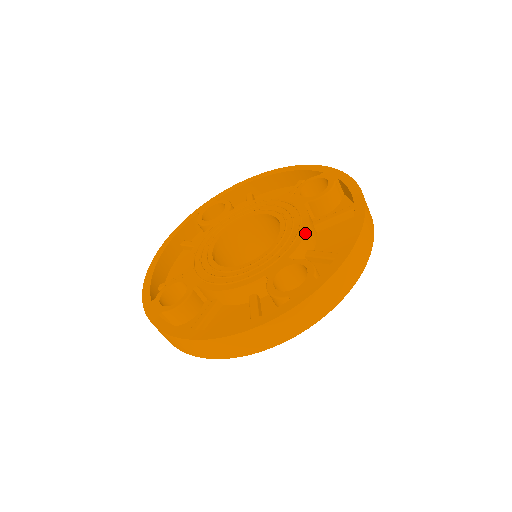
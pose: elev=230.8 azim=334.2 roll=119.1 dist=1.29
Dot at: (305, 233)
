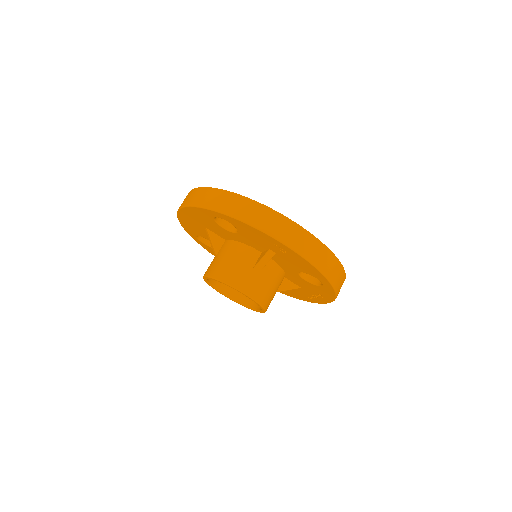
Dot at: occluded
